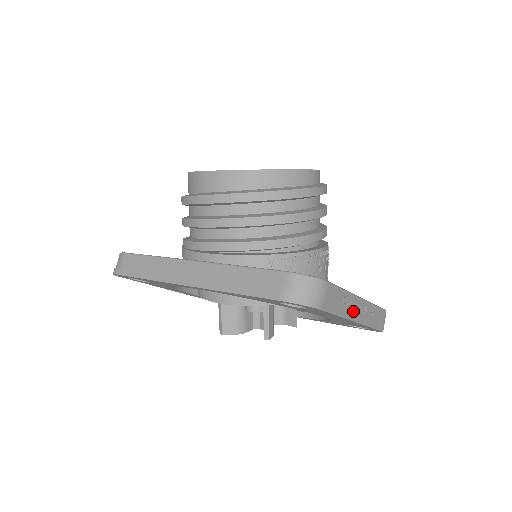
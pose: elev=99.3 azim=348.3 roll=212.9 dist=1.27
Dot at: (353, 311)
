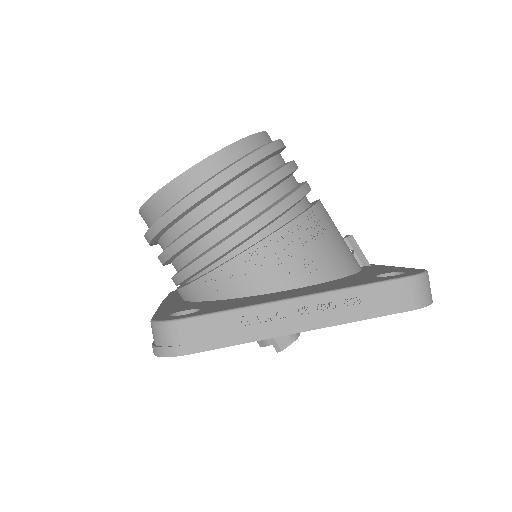
Dot at: (283, 322)
